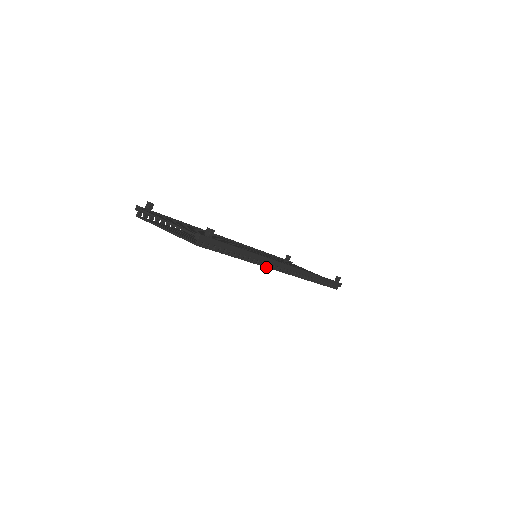
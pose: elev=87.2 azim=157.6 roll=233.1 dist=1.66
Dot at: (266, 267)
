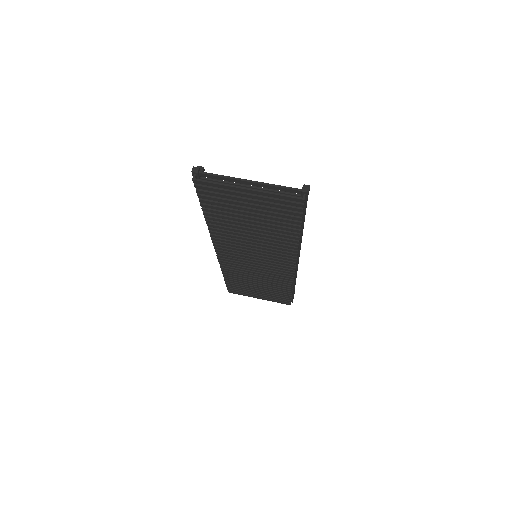
Dot at: occluded
